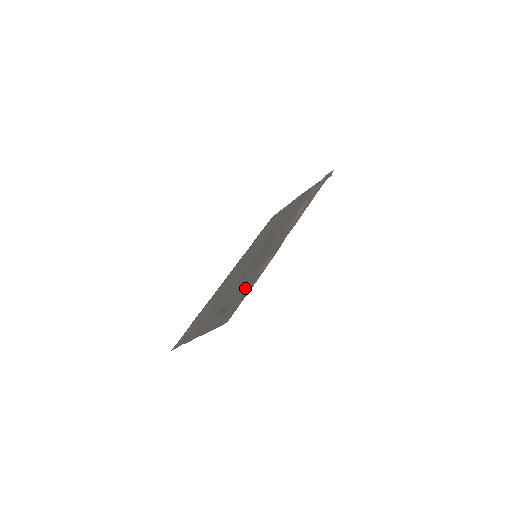
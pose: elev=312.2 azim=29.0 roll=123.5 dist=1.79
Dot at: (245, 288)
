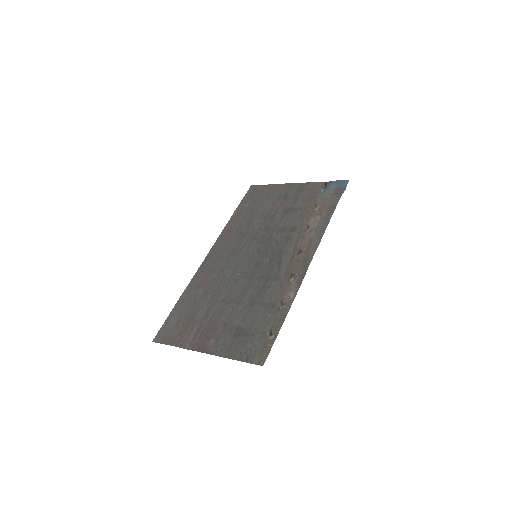
Dot at: (267, 315)
